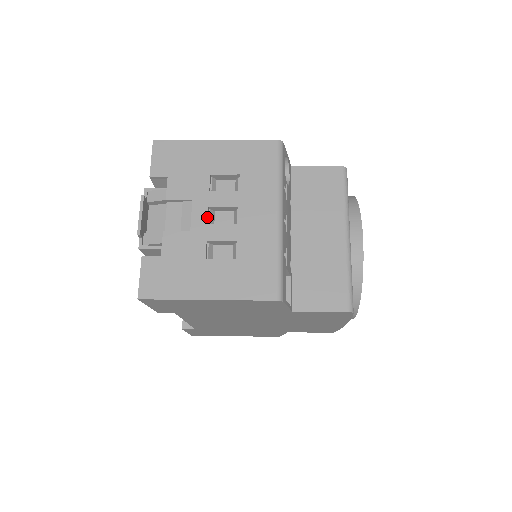
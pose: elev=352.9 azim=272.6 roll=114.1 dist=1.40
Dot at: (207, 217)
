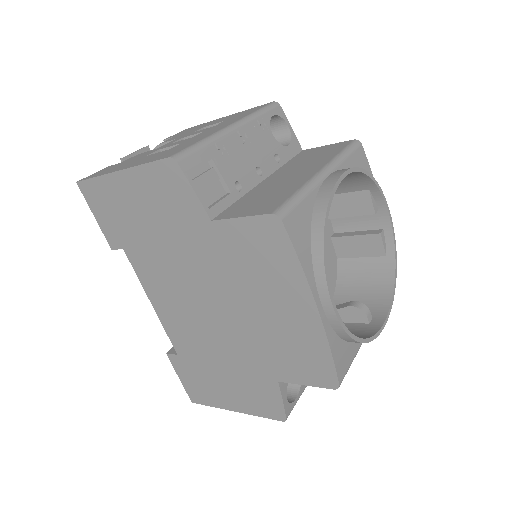
Dot at: (176, 141)
